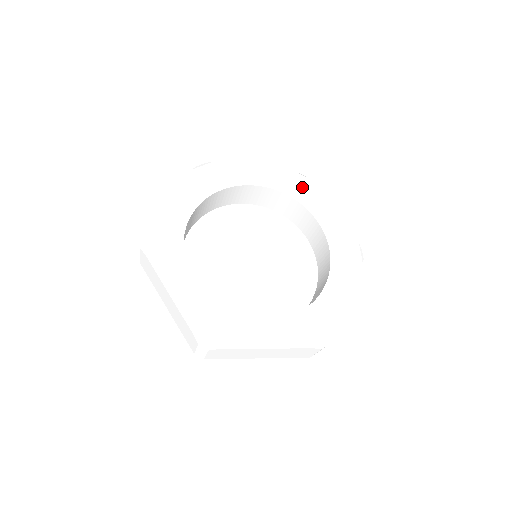
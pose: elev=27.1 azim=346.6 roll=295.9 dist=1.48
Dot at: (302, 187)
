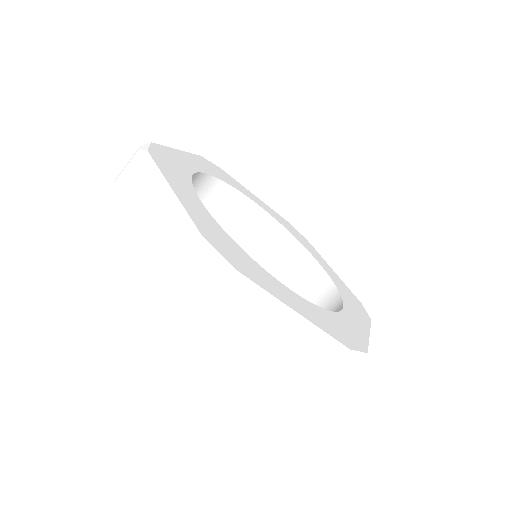
Dot at: (301, 237)
